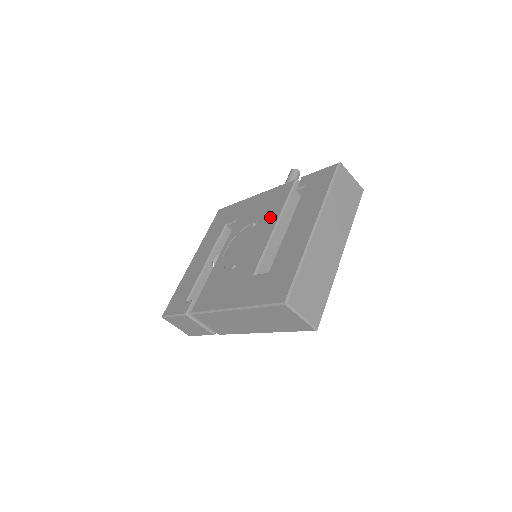
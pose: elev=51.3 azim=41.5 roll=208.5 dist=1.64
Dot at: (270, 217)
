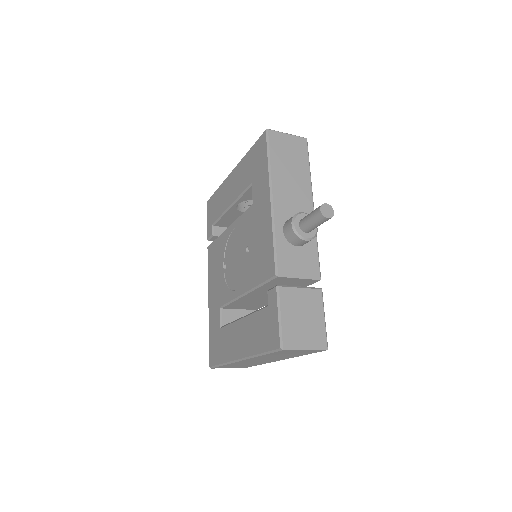
Dot at: (249, 275)
